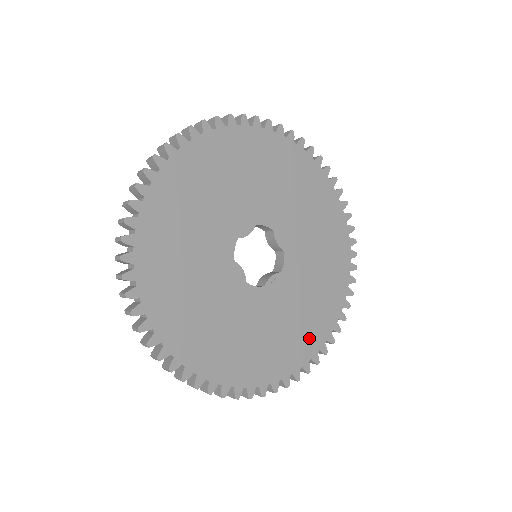
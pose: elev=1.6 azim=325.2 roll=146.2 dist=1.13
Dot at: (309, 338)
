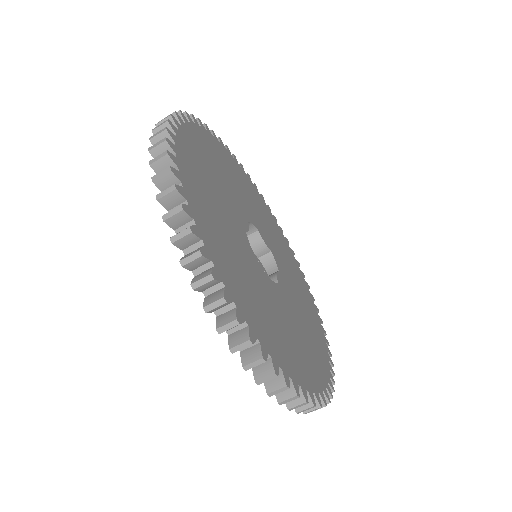
Dot at: (258, 321)
